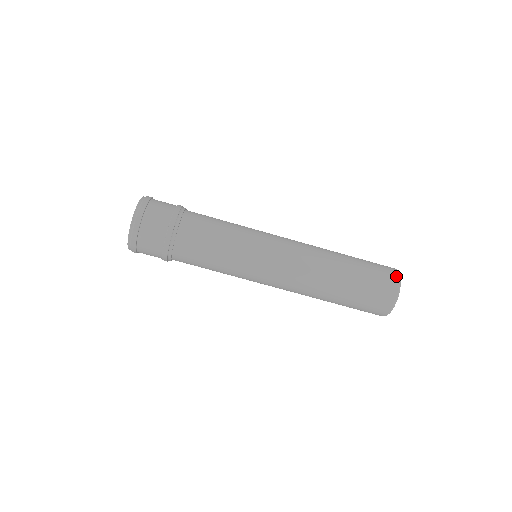
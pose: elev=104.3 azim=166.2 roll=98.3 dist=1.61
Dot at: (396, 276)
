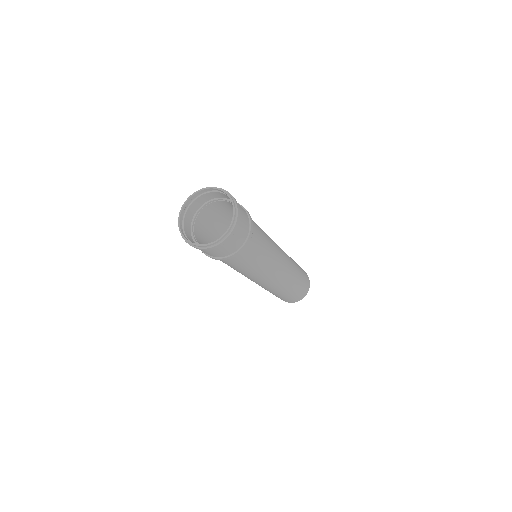
Dot at: occluded
